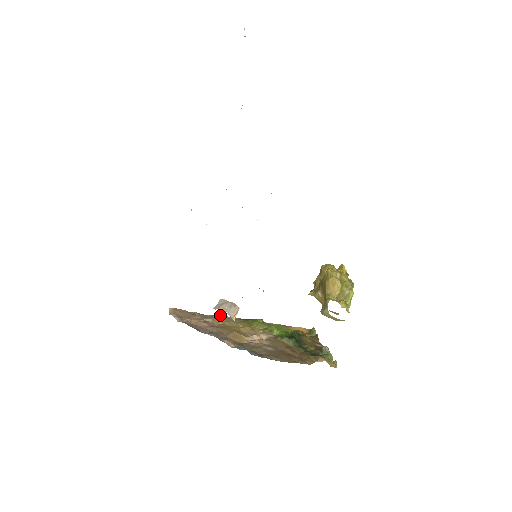
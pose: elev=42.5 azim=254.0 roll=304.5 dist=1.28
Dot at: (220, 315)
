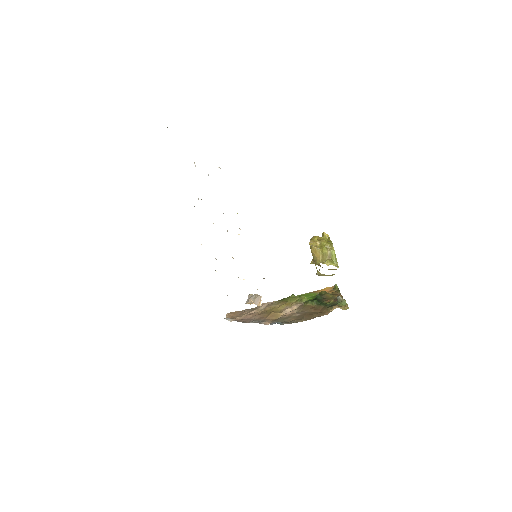
Dot at: (263, 304)
